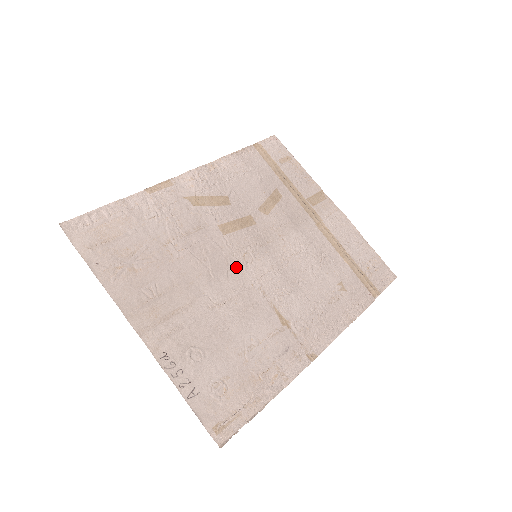
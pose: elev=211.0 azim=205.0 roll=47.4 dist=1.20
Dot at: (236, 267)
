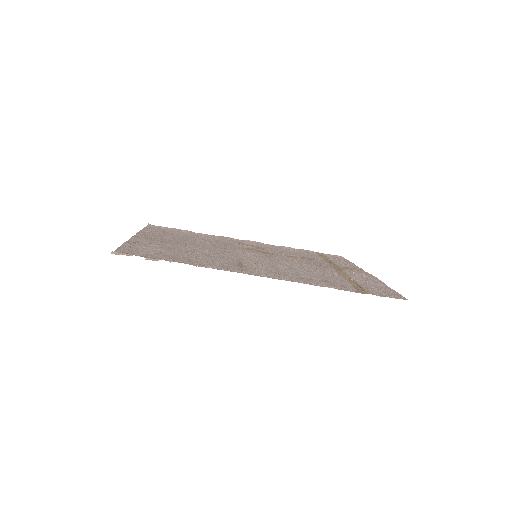
Dot at: (233, 252)
